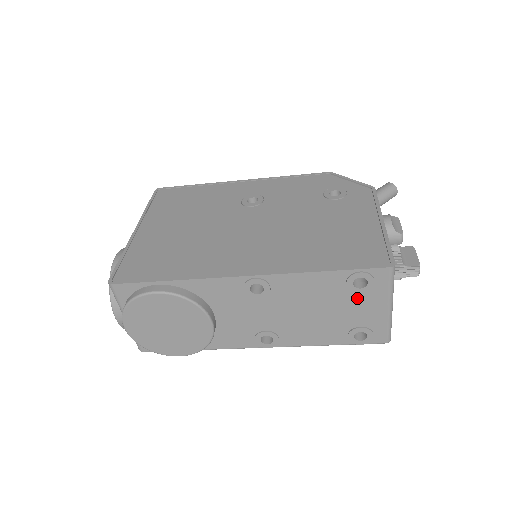
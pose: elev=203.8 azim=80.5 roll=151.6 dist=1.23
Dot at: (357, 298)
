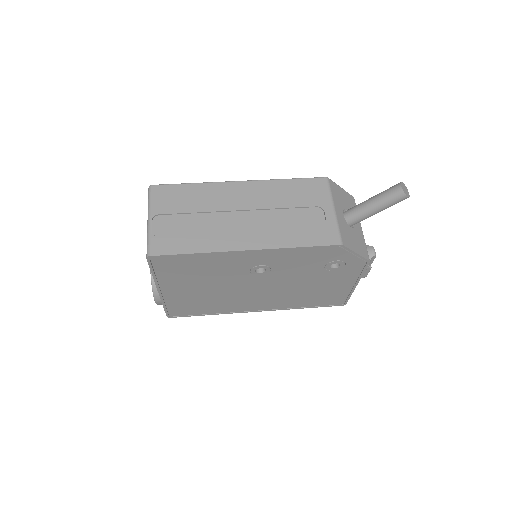
Dot at: occluded
